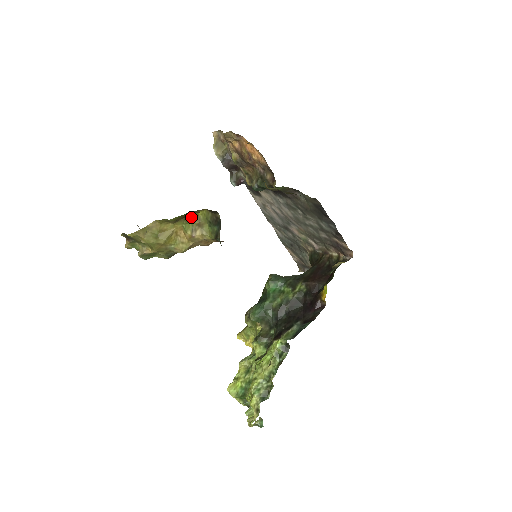
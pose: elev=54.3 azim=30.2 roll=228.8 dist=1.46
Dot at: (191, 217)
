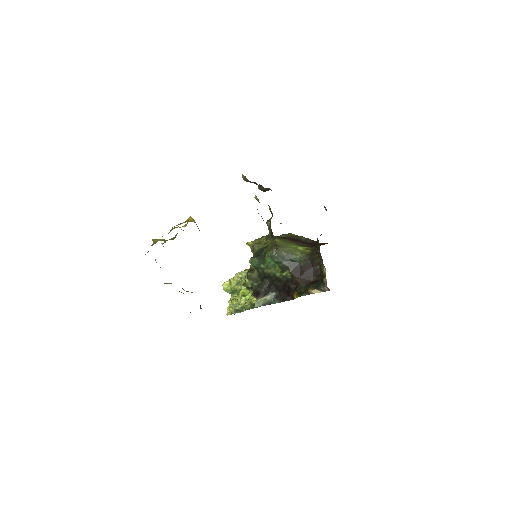
Dot at: (183, 293)
